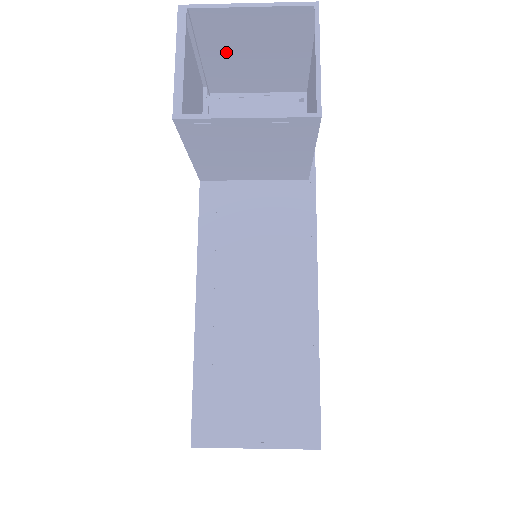
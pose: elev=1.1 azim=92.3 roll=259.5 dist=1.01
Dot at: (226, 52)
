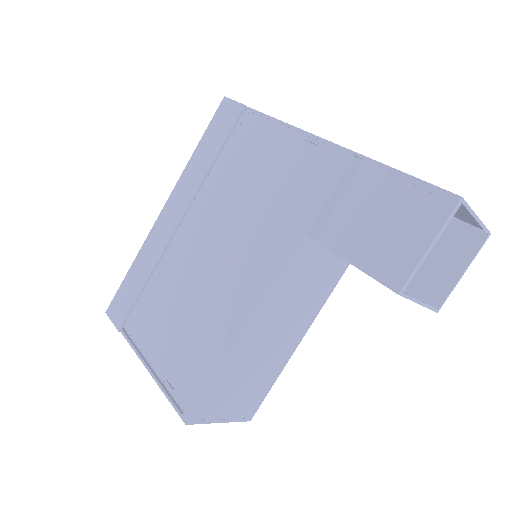
Dot at: occluded
